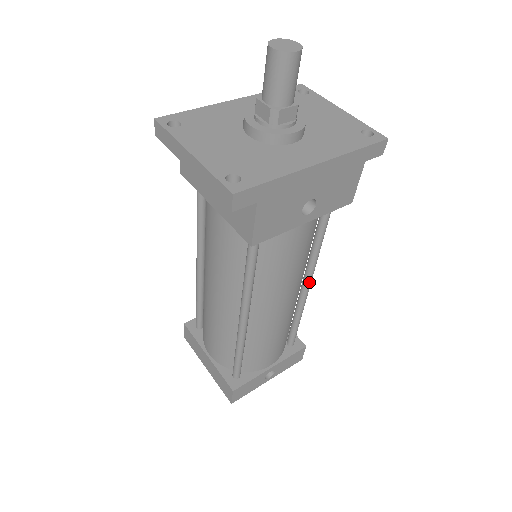
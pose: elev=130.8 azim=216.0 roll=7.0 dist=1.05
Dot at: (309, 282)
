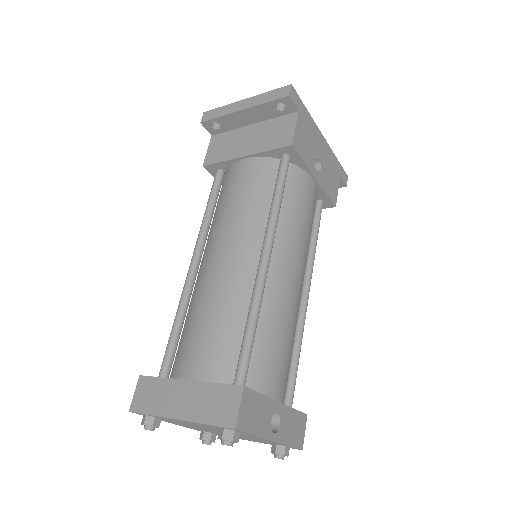
Dot at: (308, 288)
